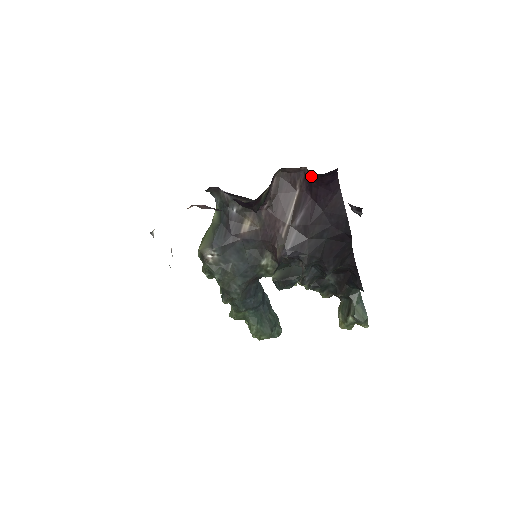
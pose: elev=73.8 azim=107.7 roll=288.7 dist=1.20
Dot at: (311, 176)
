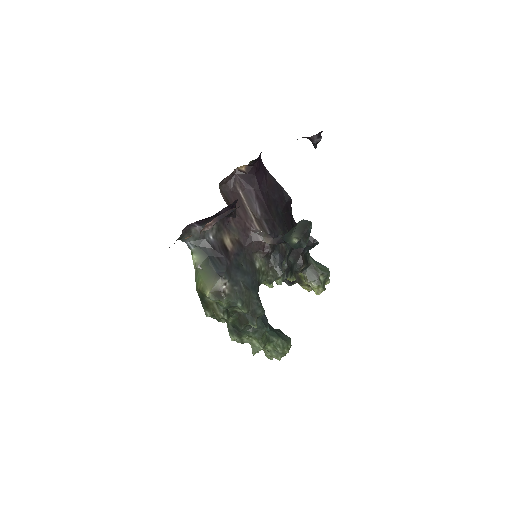
Dot at: (245, 171)
